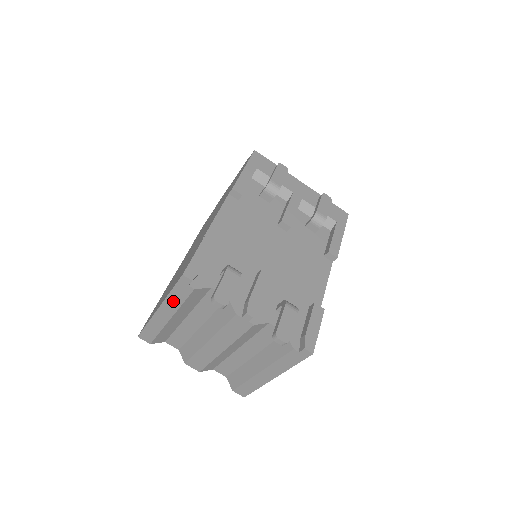
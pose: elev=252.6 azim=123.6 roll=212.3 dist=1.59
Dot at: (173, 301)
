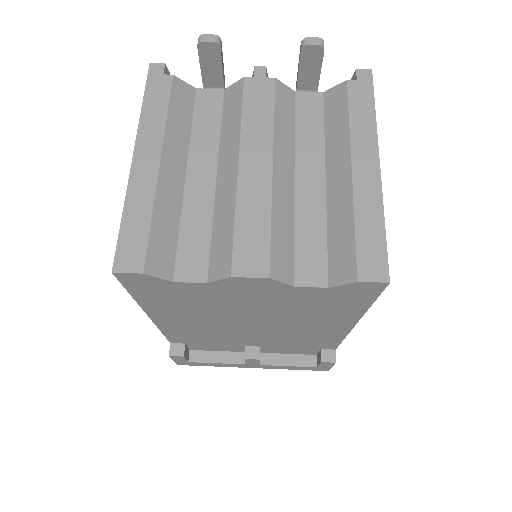
Dot at: (152, 119)
